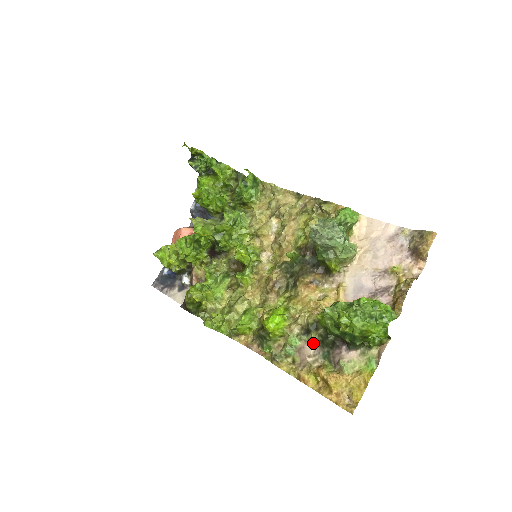
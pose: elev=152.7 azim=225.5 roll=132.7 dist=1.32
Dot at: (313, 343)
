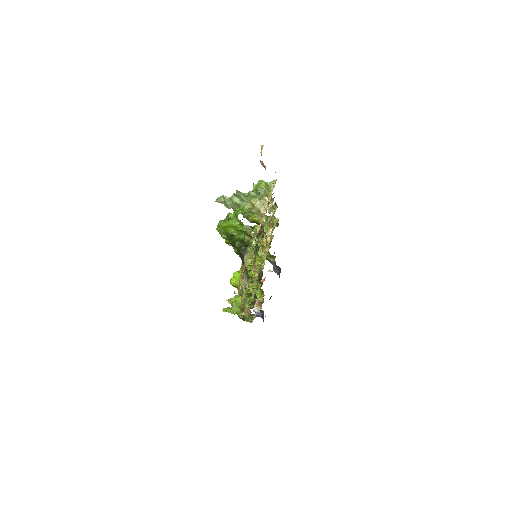
Dot at: occluded
